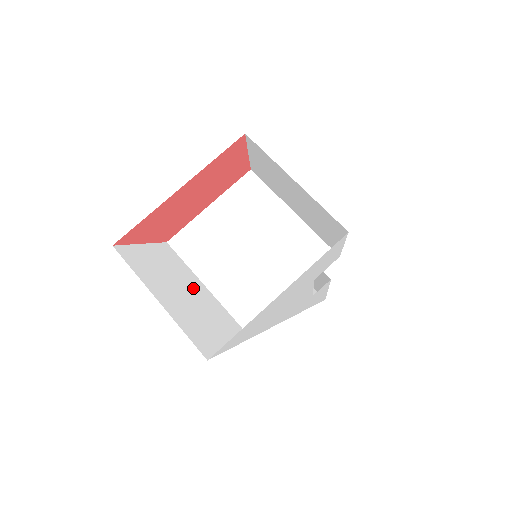
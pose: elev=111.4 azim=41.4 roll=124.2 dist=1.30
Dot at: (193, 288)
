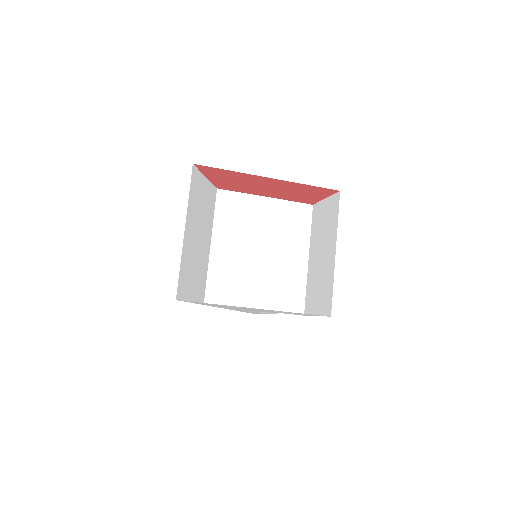
Dot at: (205, 238)
